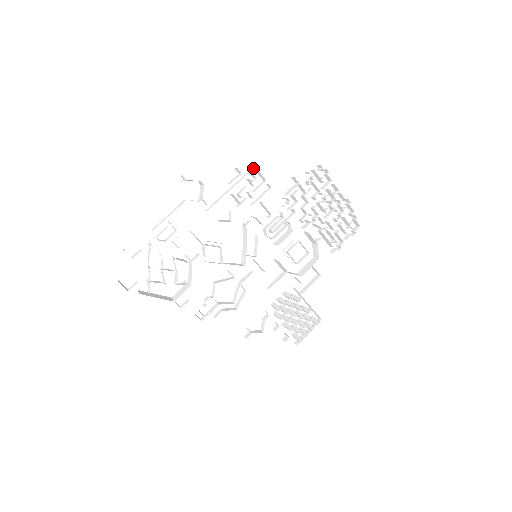
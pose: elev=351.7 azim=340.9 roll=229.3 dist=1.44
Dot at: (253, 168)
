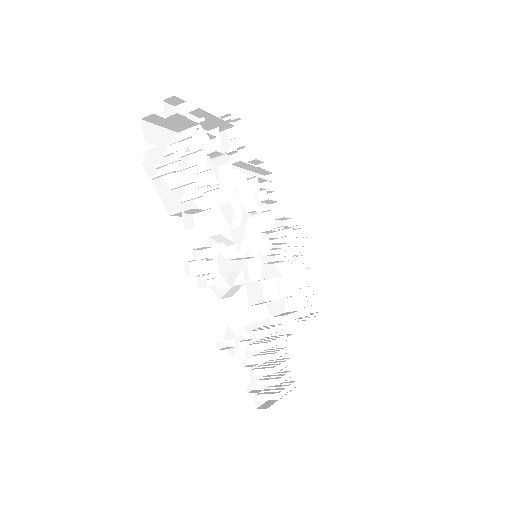
Dot at: occluded
